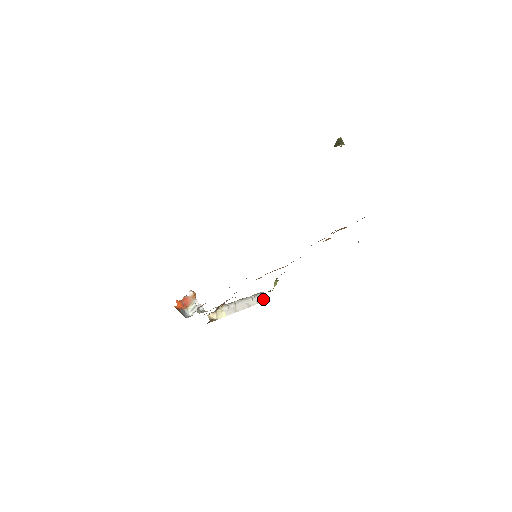
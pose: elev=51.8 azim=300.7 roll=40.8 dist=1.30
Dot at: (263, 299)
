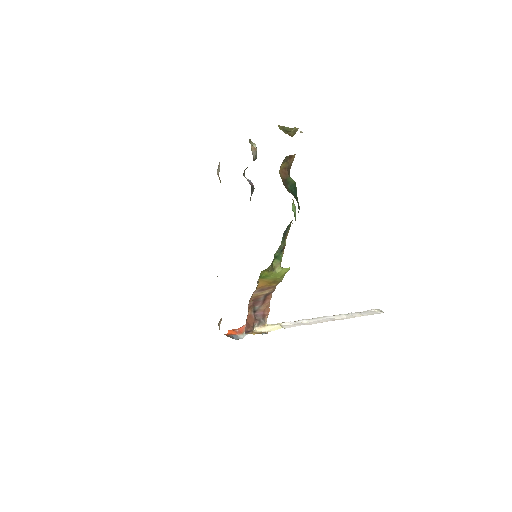
Dot at: (370, 314)
